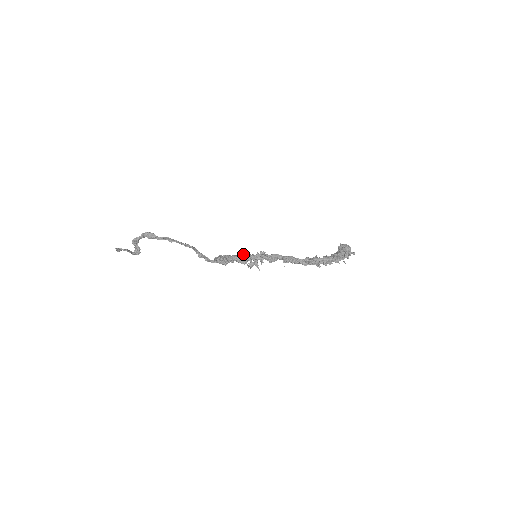
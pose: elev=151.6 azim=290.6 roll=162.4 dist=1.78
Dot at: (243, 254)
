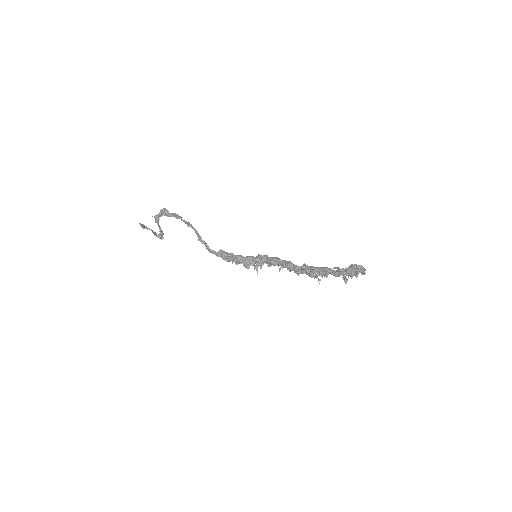
Dot at: occluded
